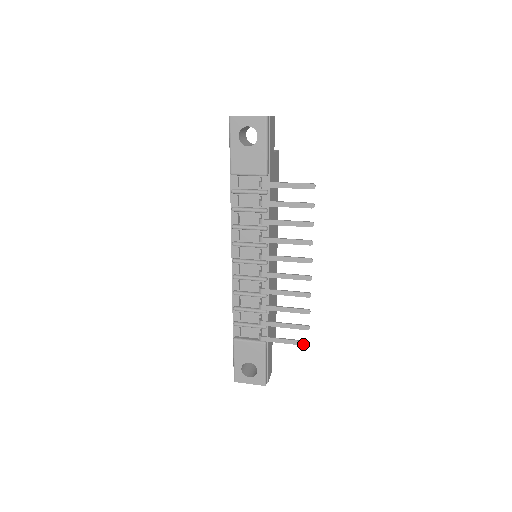
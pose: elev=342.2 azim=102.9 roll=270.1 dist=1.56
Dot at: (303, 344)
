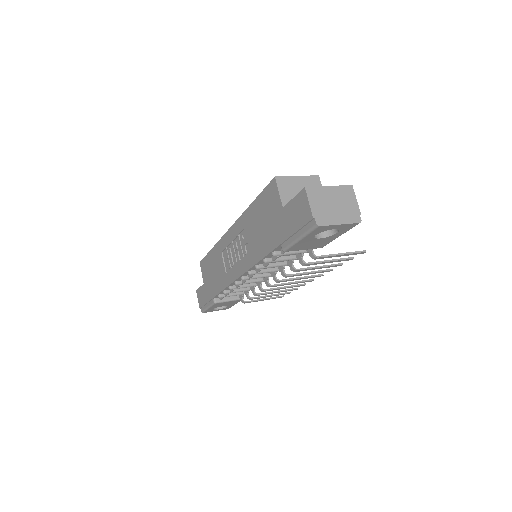
Dot at: occluded
